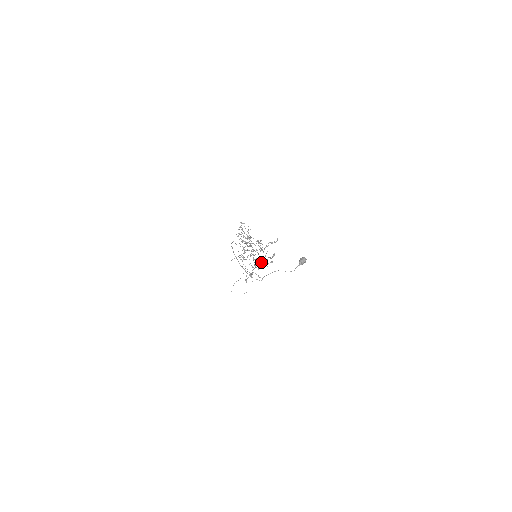
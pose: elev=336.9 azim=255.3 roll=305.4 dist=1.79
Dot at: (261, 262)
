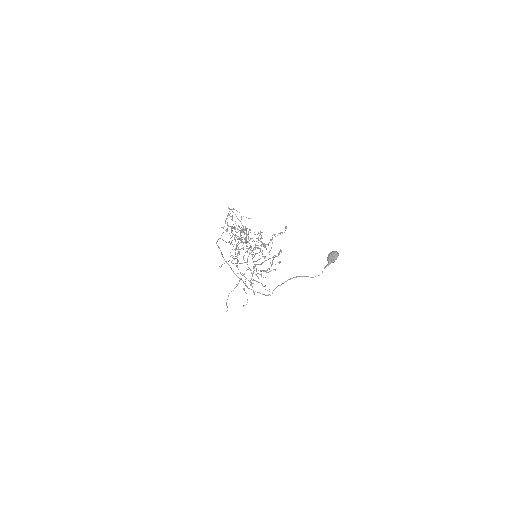
Dot at: (262, 263)
